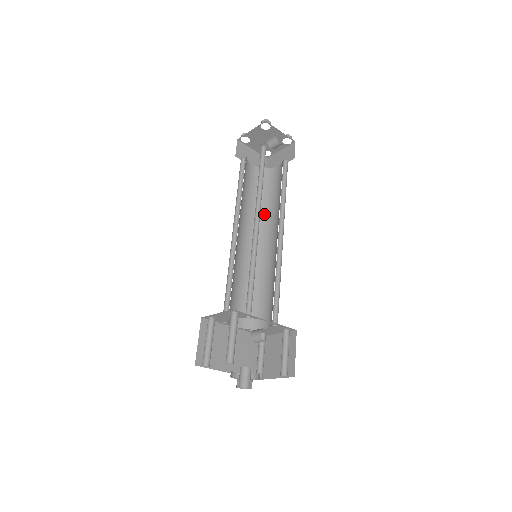
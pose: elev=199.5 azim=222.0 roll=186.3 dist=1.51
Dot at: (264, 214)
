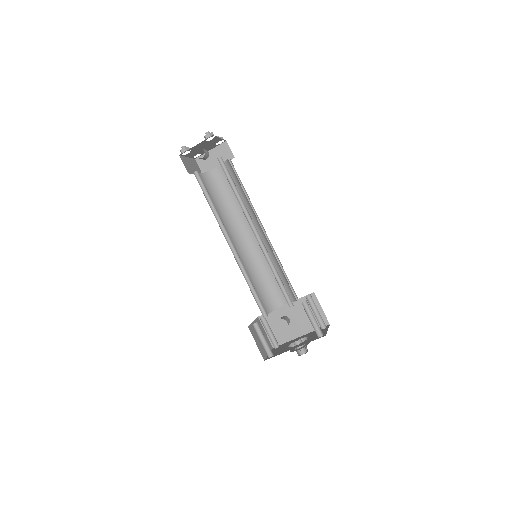
Dot at: (249, 205)
